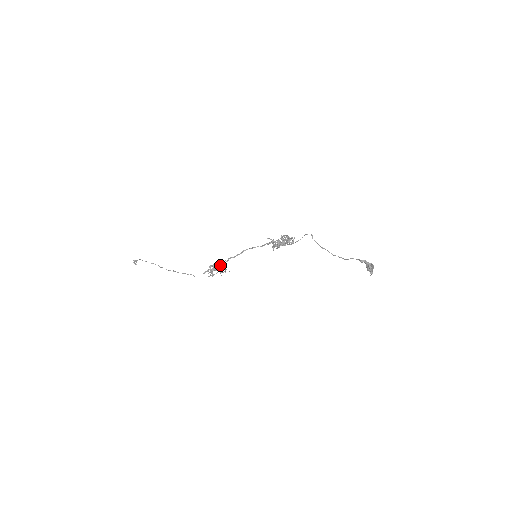
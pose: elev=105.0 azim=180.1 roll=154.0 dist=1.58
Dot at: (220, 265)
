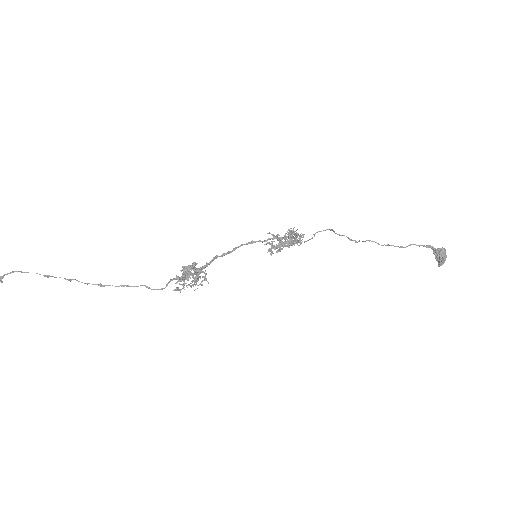
Dot at: (198, 269)
